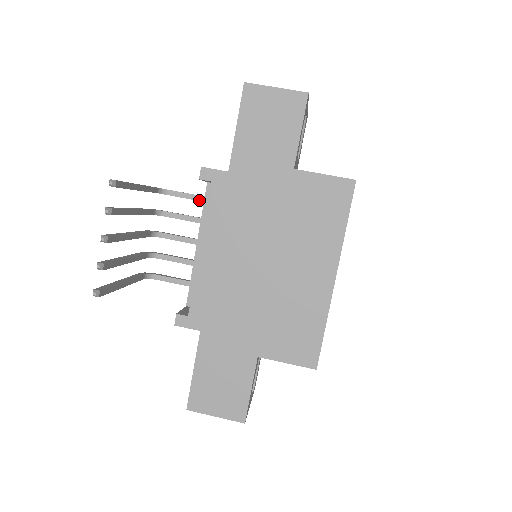
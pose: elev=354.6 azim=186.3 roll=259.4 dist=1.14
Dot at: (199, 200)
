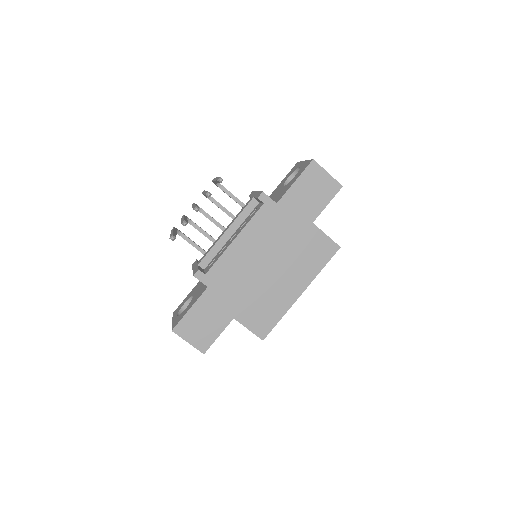
Dot at: (236, 201)
